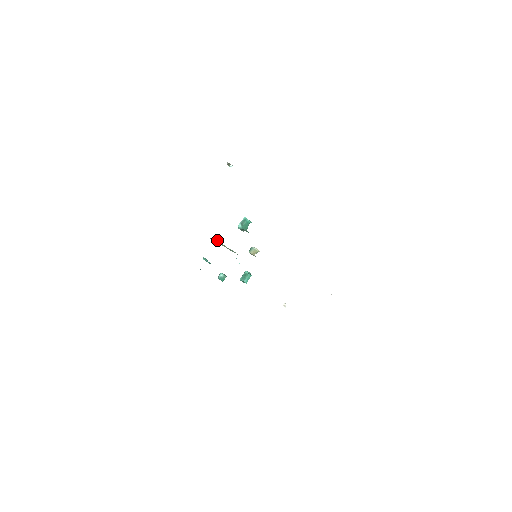
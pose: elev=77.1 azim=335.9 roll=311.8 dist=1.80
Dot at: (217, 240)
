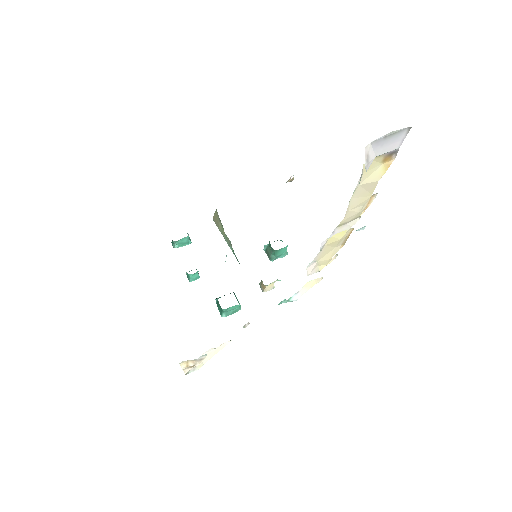
Dot at: (216, 210)
